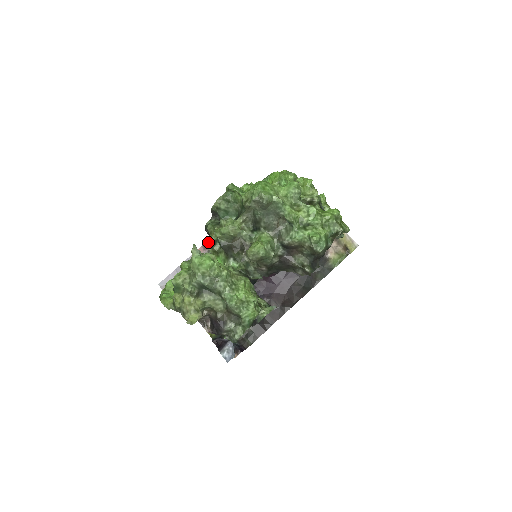
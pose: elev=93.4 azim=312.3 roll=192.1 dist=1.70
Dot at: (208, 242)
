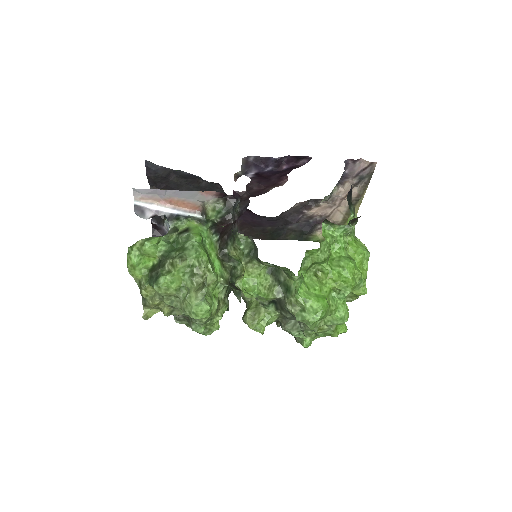
Dot at: (226, 194)
